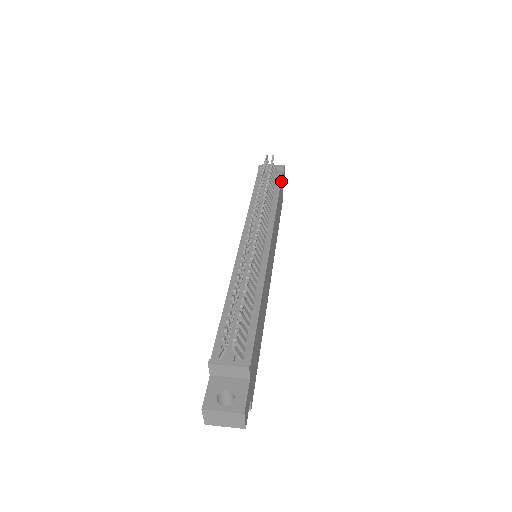
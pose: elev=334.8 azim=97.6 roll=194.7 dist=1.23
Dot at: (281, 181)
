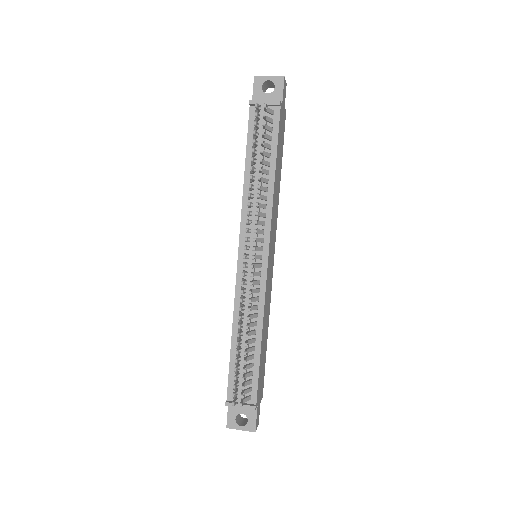
Dot at: (279, 129)
